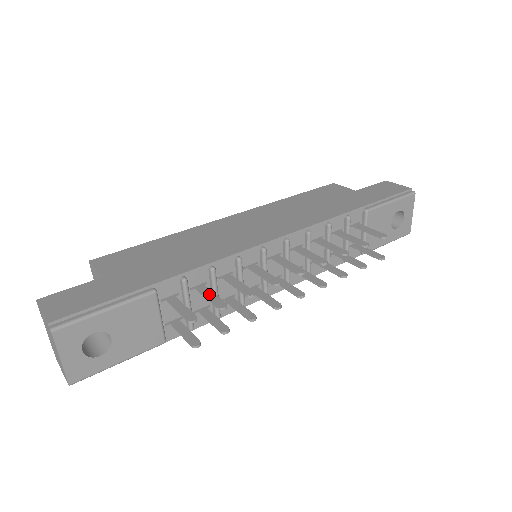
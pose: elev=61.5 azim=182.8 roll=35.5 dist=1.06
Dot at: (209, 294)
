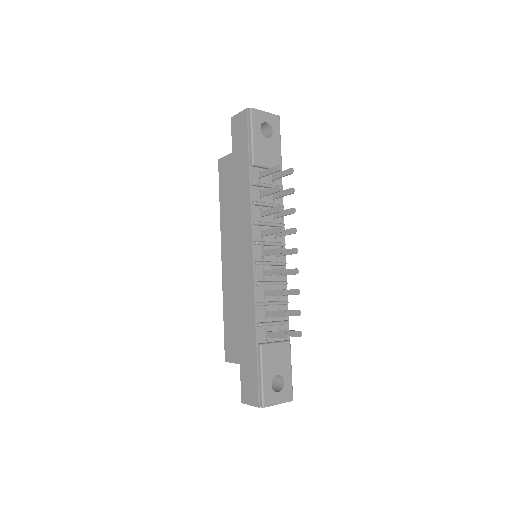
Dot at: (273, 314)
